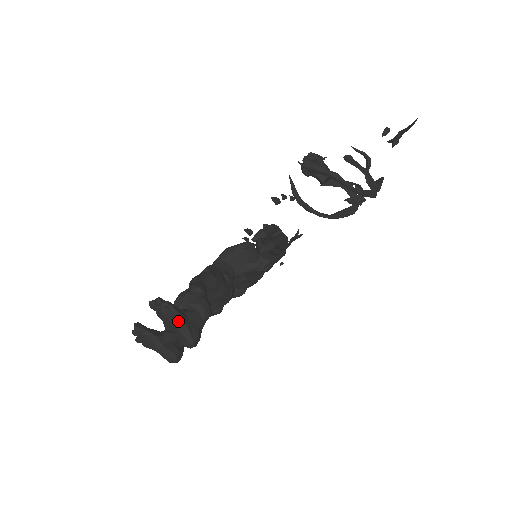
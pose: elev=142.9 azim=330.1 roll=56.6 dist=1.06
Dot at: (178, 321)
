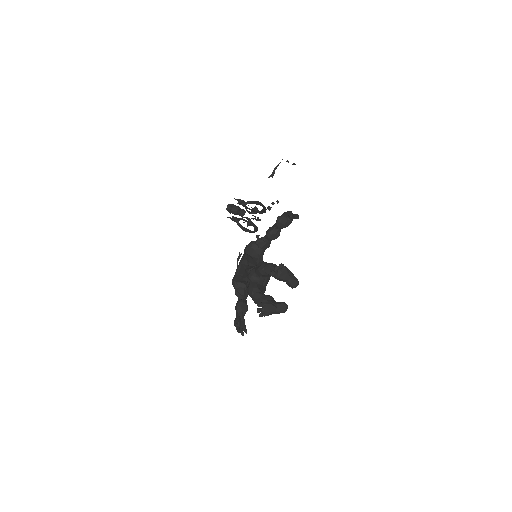
Dot at: (289, 273)
